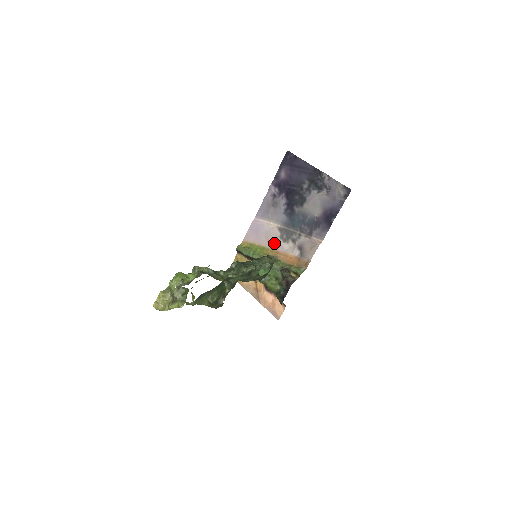
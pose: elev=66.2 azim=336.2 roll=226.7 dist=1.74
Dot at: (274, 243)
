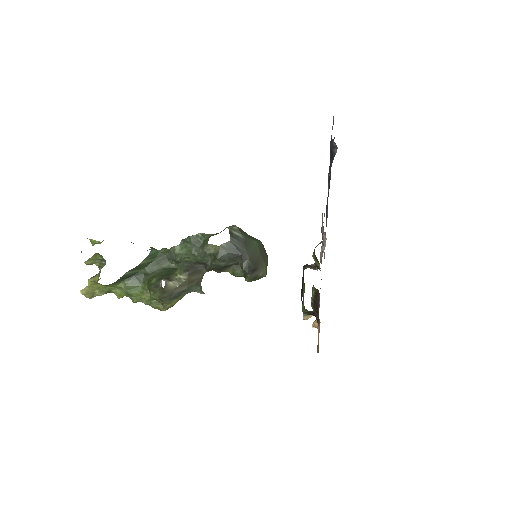
Dot at: (320, 259)
